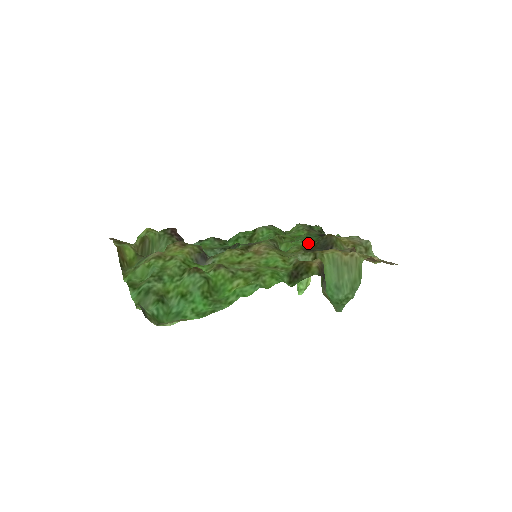
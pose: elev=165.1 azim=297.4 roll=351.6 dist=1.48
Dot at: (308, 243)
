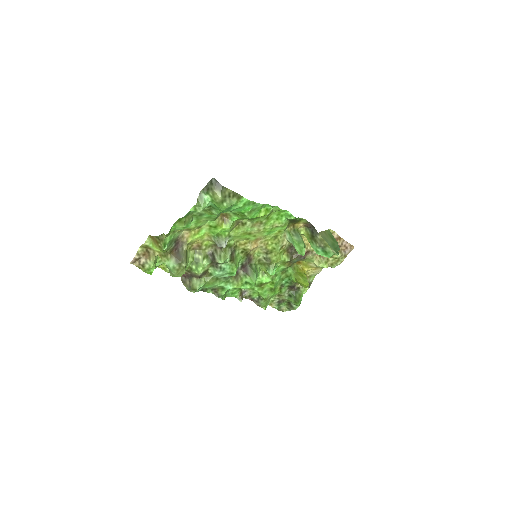
Dot at: (286, 267)
